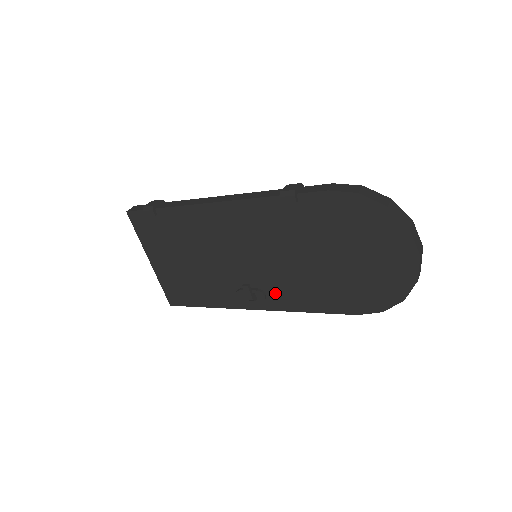
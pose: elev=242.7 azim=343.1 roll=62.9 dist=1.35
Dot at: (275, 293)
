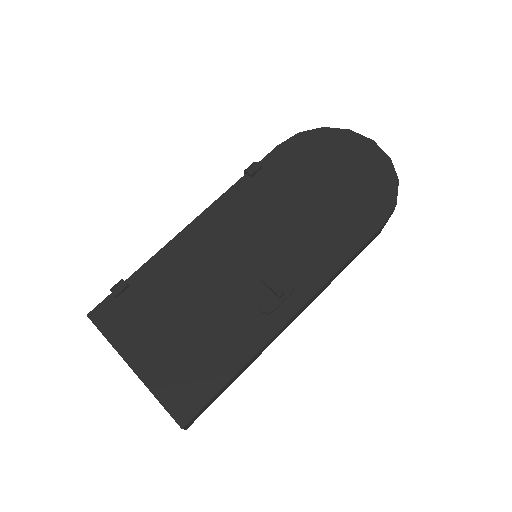
Dot at: (299, 273)
